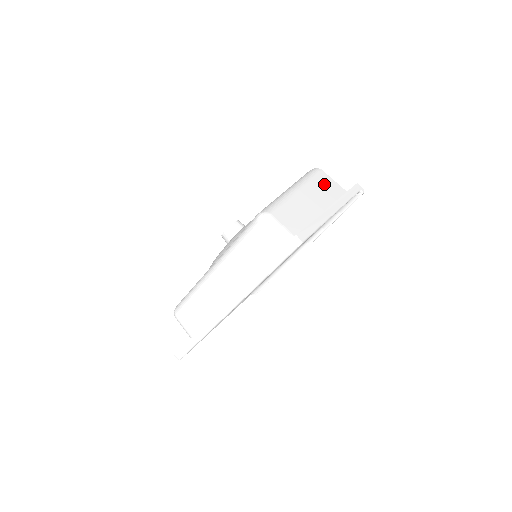
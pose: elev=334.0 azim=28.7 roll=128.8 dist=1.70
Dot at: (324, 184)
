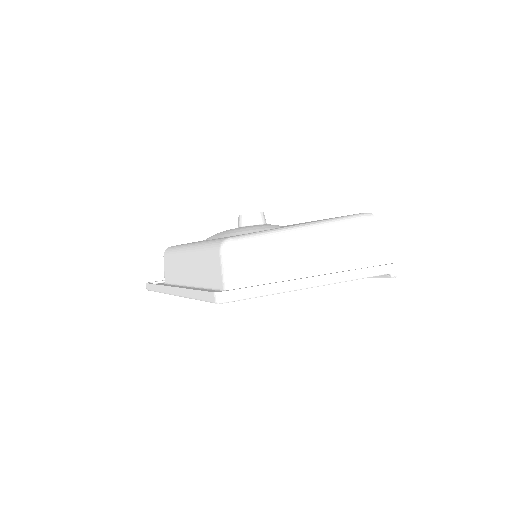
Dot at: (358, 240)
